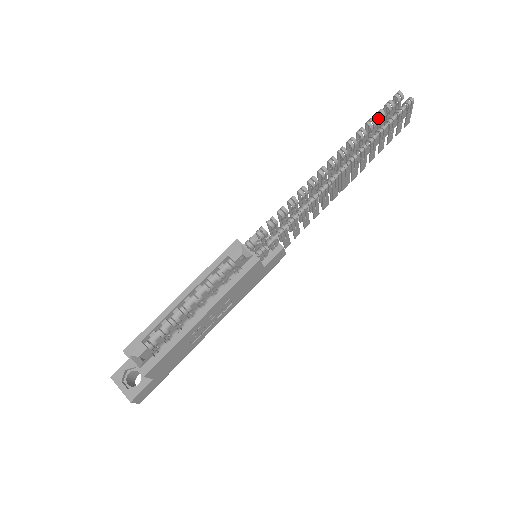
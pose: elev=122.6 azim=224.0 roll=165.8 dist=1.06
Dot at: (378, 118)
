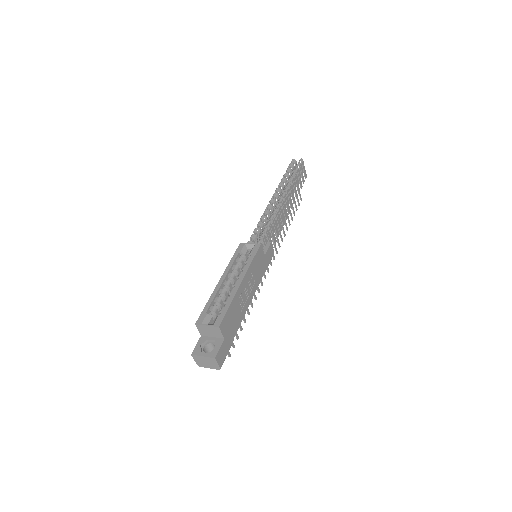
Dot at: occluded
